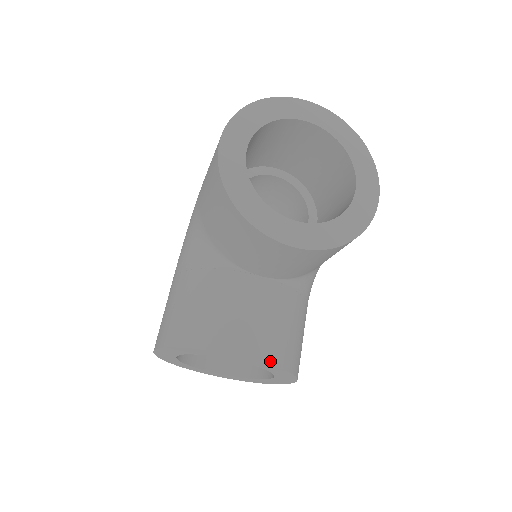
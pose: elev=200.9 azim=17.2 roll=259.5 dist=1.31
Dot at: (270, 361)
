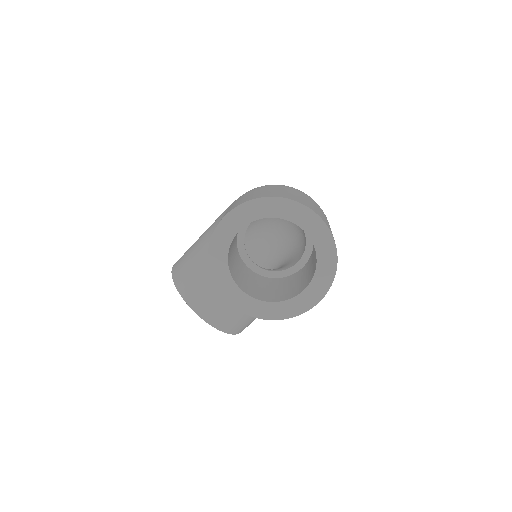
Dot at: (214, 325)
